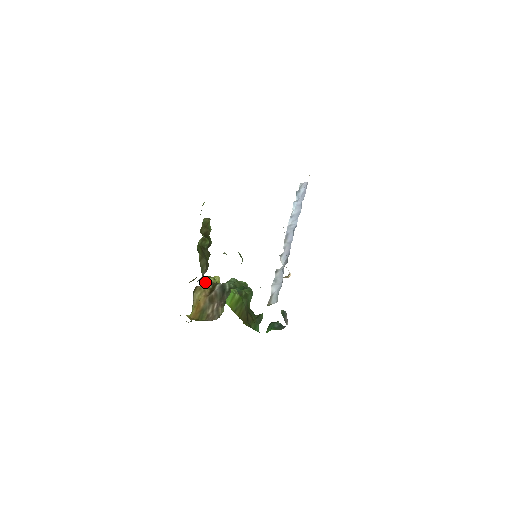
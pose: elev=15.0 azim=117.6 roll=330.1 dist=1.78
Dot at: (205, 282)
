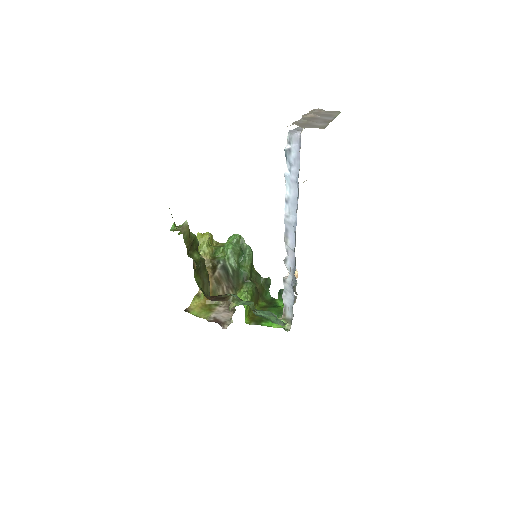
Dot at: occluded
